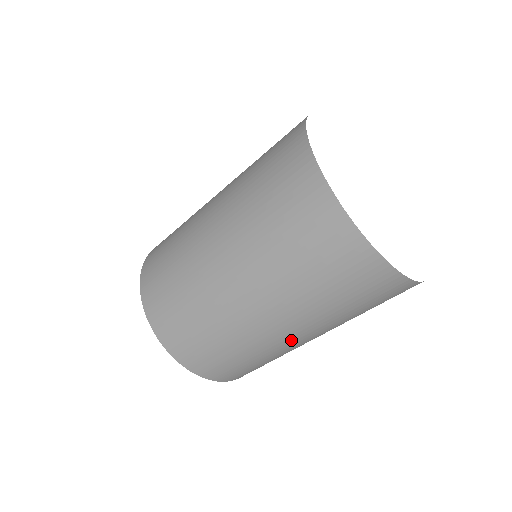
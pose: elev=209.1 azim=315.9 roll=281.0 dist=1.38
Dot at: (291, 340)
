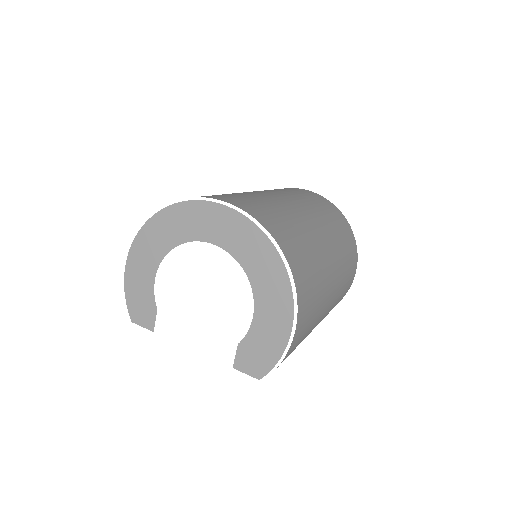
Dot at: (327, 305)
